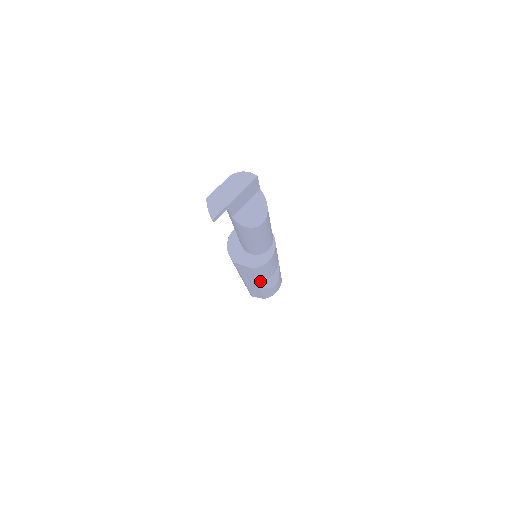
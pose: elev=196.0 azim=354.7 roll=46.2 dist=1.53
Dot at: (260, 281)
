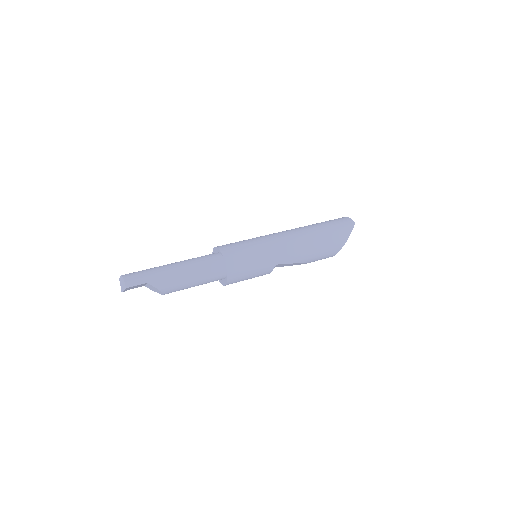
Dot at: occluded
